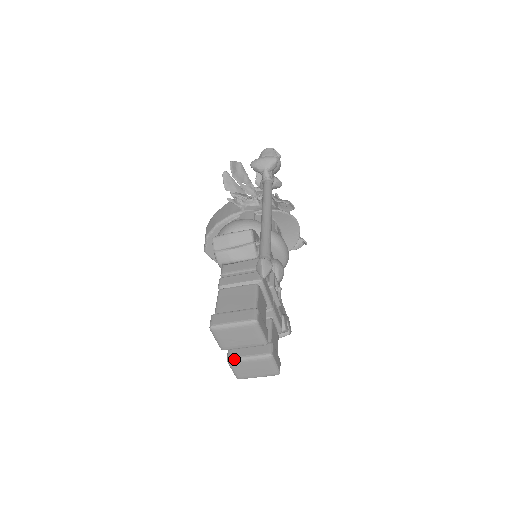
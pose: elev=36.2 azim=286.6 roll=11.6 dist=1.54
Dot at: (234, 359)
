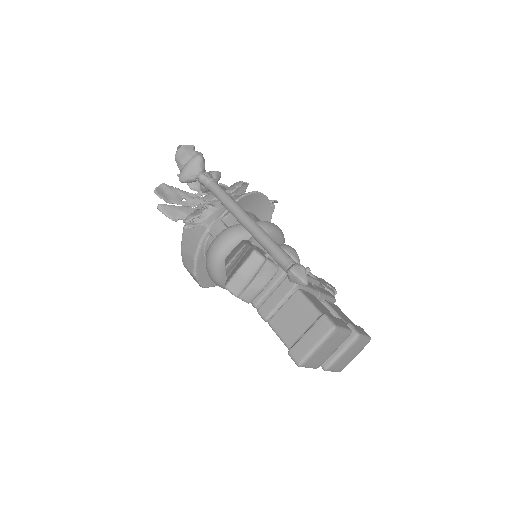
Dot at: (330, 364)
